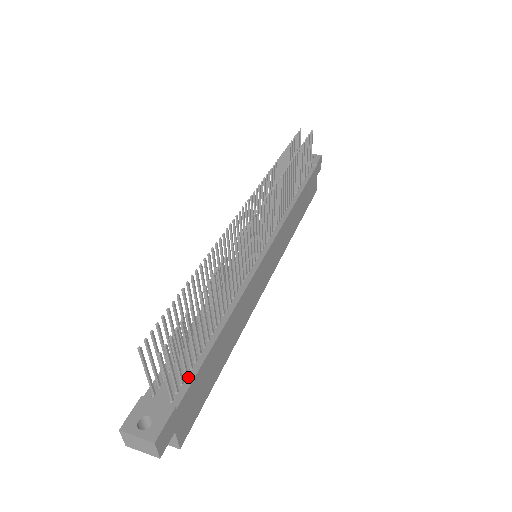
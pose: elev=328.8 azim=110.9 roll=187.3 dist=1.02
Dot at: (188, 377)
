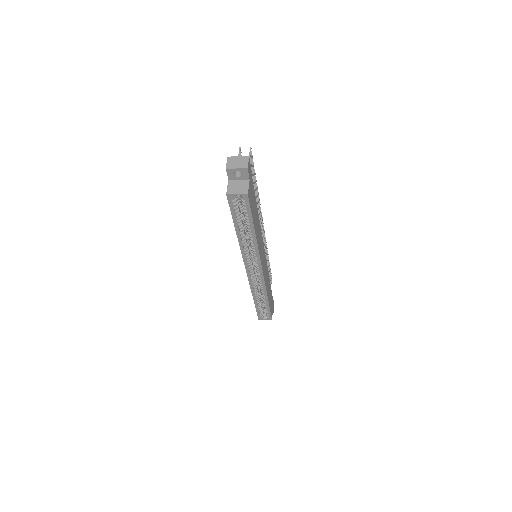
Dot at: occluded
